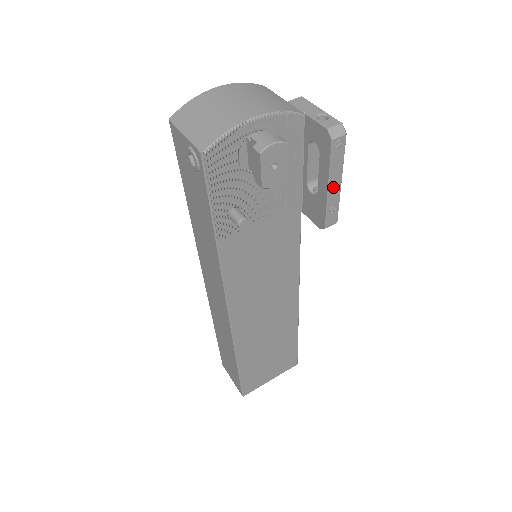
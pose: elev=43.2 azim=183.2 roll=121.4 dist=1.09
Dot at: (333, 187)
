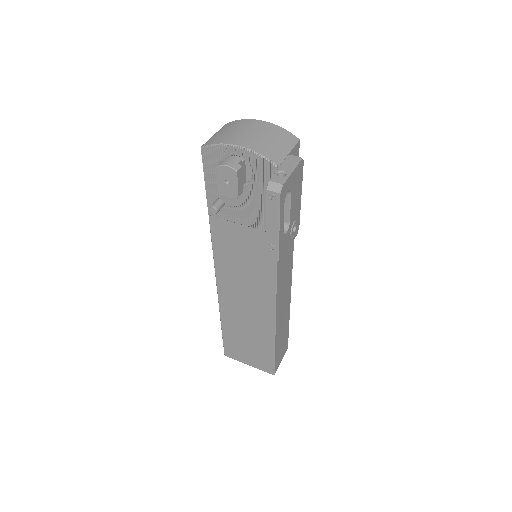
Dot at: (271, 228)
